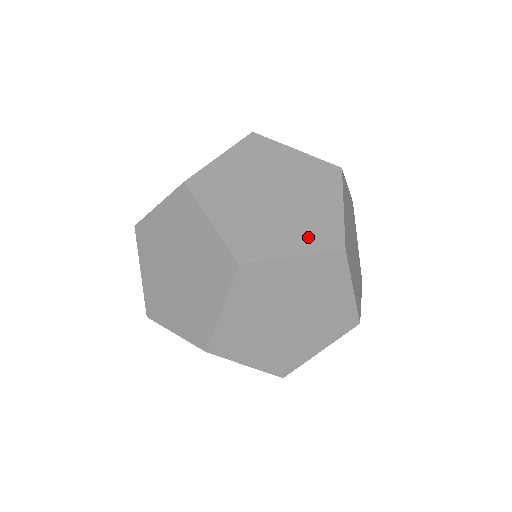
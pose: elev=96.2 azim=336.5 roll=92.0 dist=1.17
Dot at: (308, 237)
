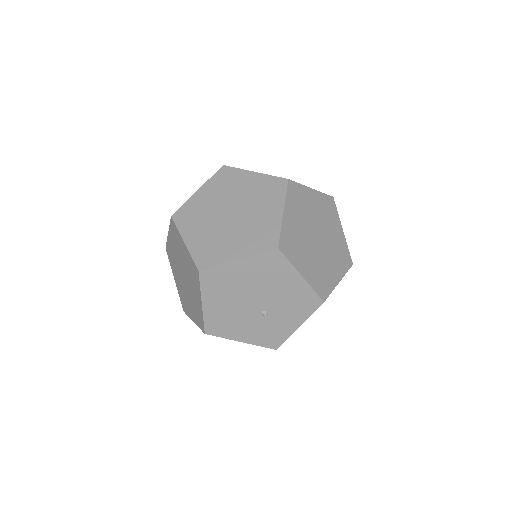
Dot at: occluded
